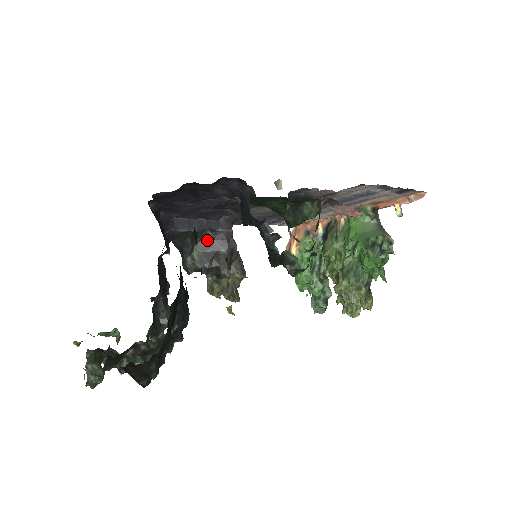
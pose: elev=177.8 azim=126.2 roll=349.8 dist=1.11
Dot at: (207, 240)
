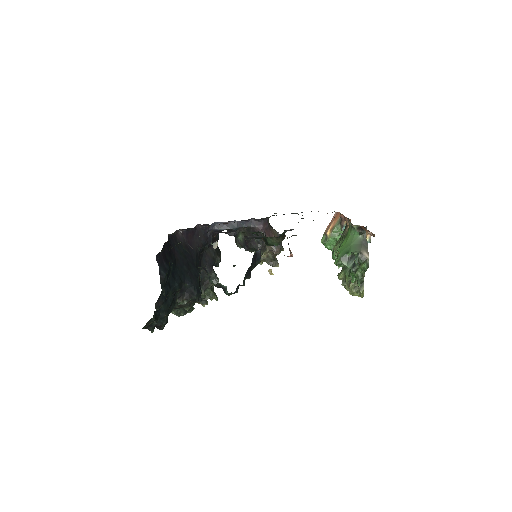
Dot at: (247, 230)
